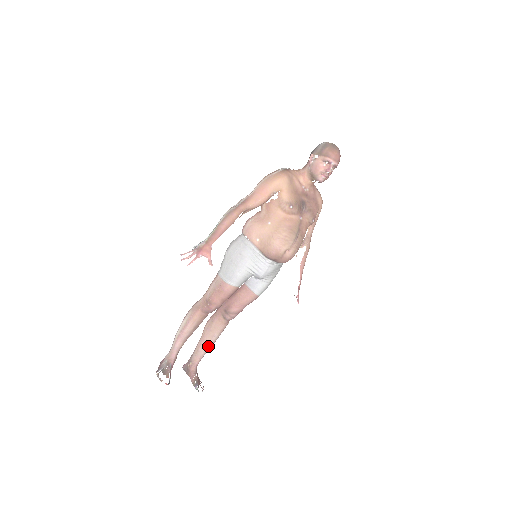
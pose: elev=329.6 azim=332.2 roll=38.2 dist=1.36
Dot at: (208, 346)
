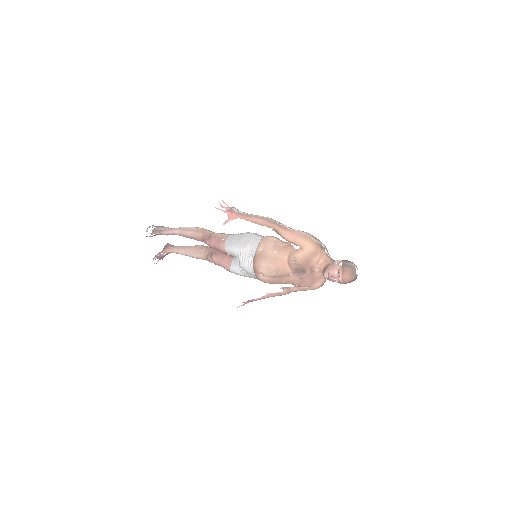
Dot at: (187, 254)
